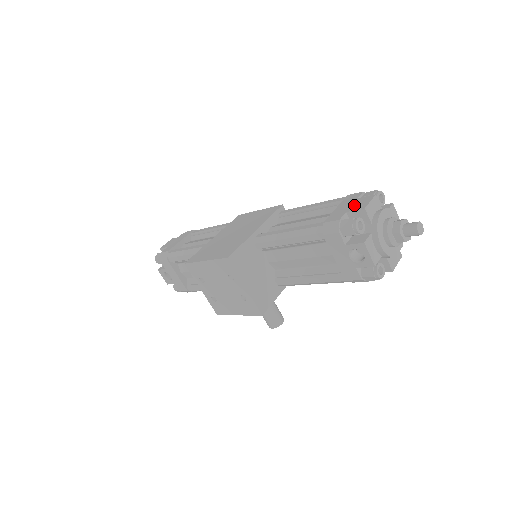
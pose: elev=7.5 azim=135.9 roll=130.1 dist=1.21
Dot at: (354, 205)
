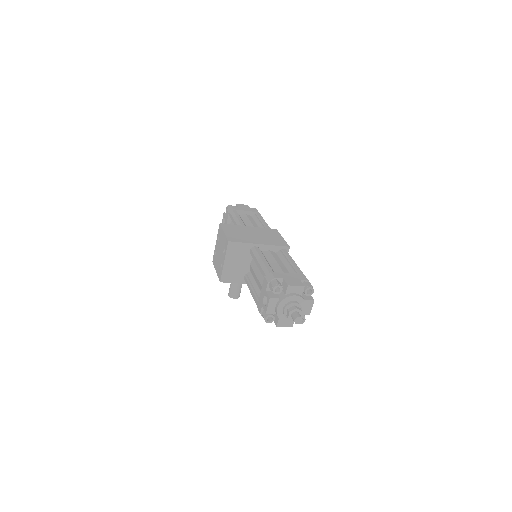
Dot at: (291, 280)
